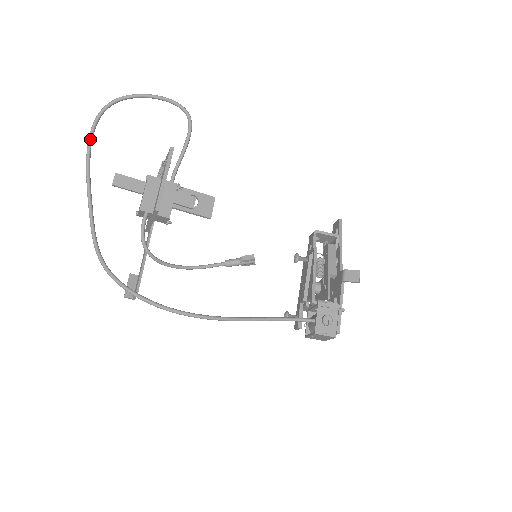
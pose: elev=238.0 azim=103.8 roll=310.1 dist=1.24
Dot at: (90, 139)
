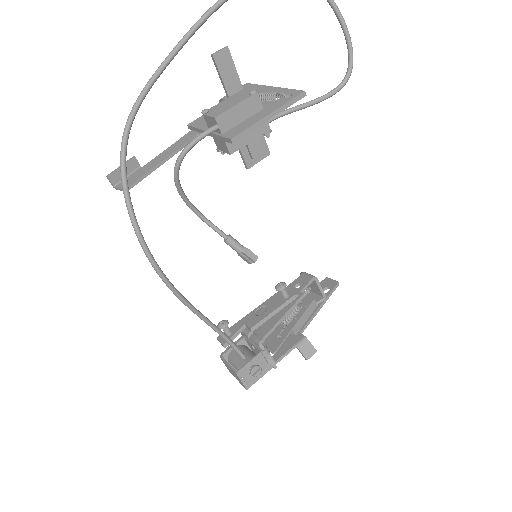
Dot at: out of frame
